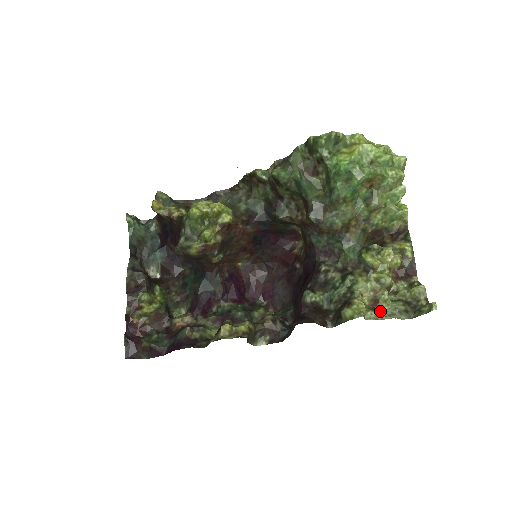
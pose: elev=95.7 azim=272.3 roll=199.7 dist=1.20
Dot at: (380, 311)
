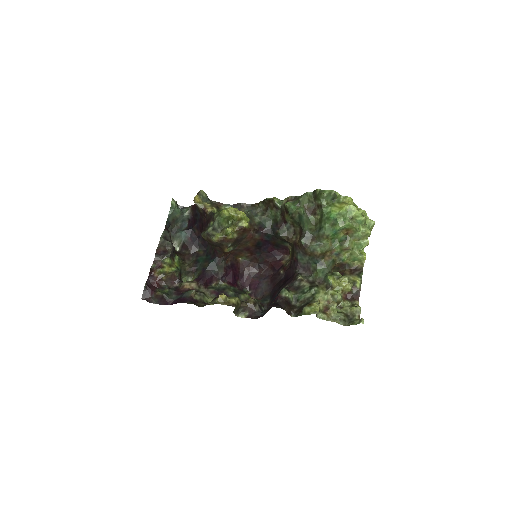
Dot at: (328, 315)
